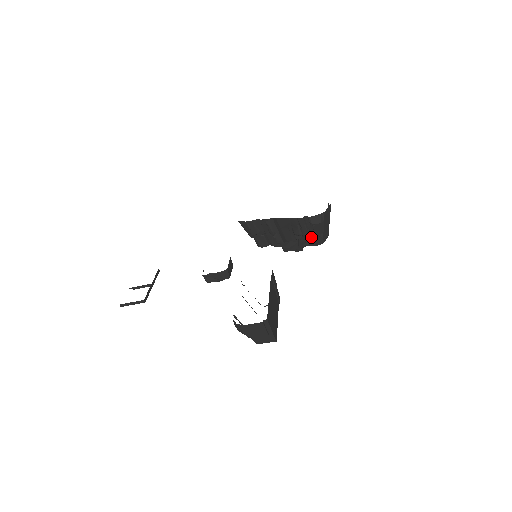
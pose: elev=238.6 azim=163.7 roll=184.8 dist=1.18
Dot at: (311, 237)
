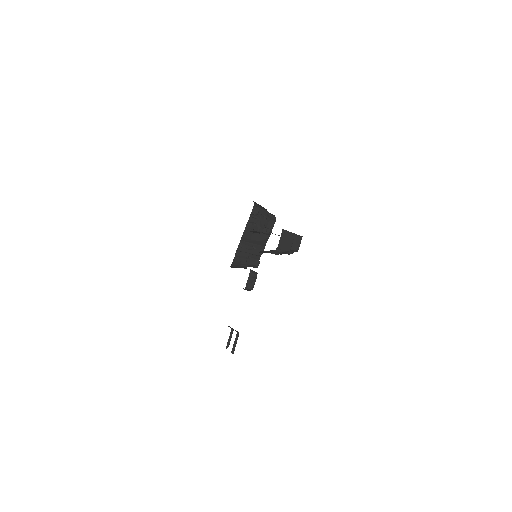
Dot at: occluded
